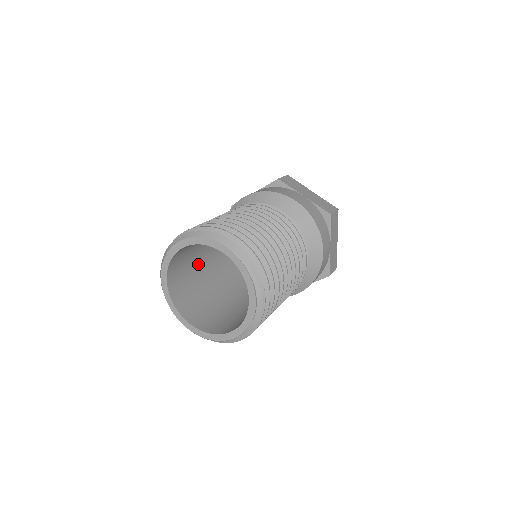
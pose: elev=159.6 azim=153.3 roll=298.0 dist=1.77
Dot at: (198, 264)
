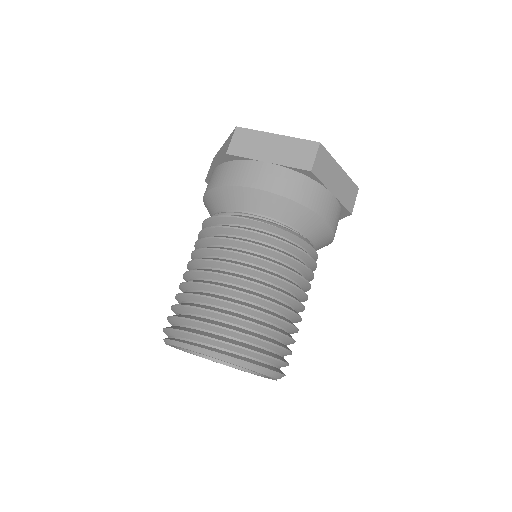
Dot at: occluded
